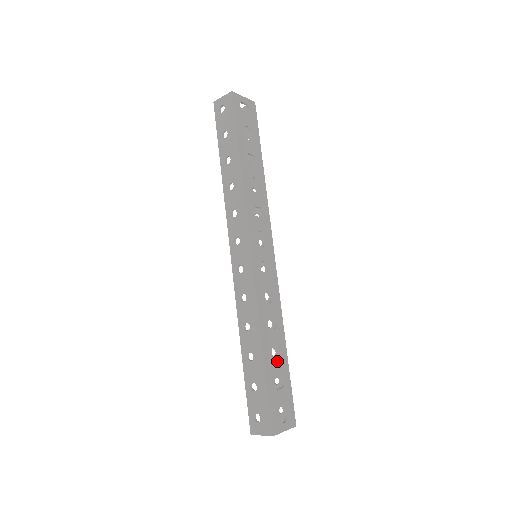
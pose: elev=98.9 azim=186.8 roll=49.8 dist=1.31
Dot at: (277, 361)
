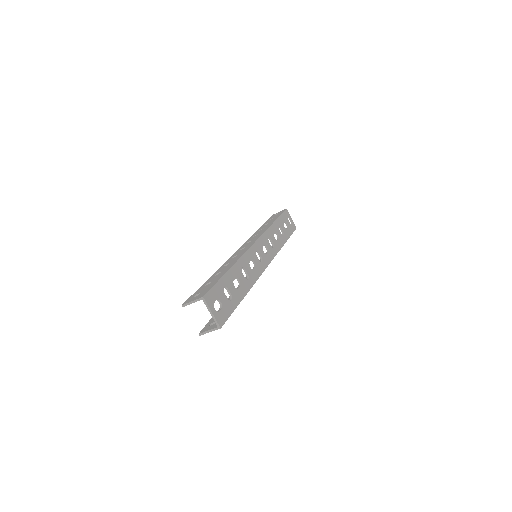
Dot at: occluded
